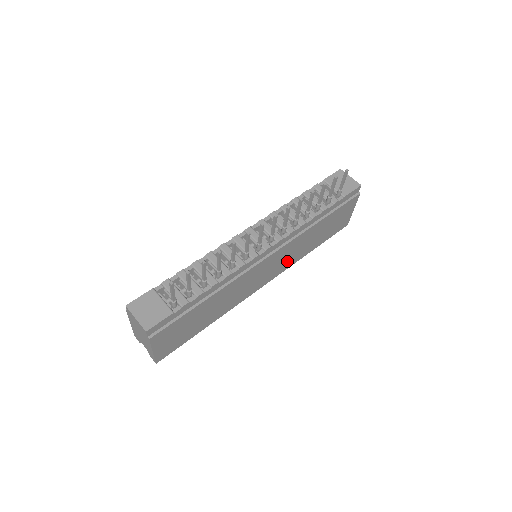
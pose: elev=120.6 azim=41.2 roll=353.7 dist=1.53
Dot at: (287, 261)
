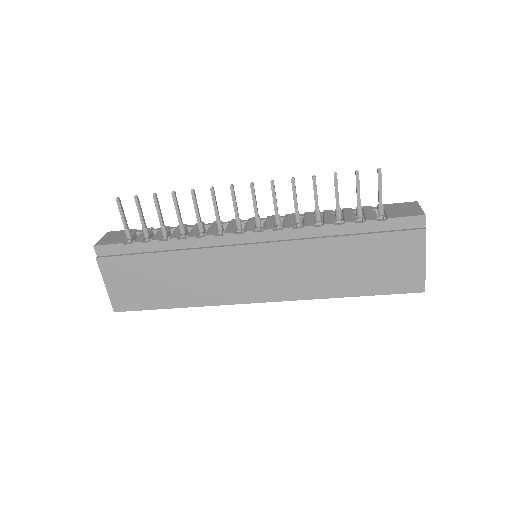
Dot at: (295, 282)
